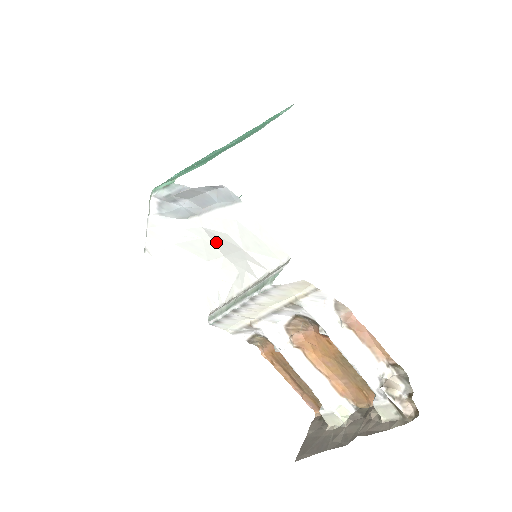
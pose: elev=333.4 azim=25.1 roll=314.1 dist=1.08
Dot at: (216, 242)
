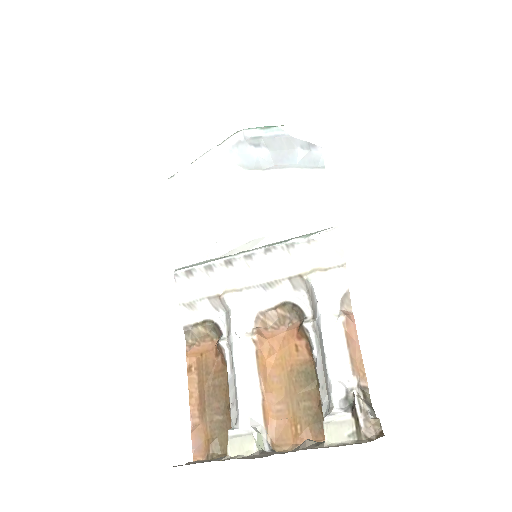
Dot at: (257, 201)
